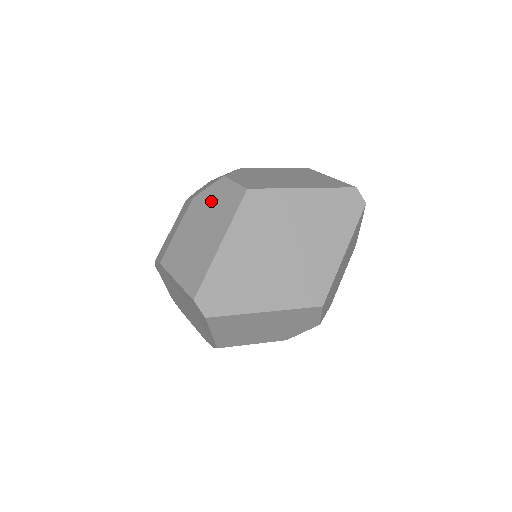
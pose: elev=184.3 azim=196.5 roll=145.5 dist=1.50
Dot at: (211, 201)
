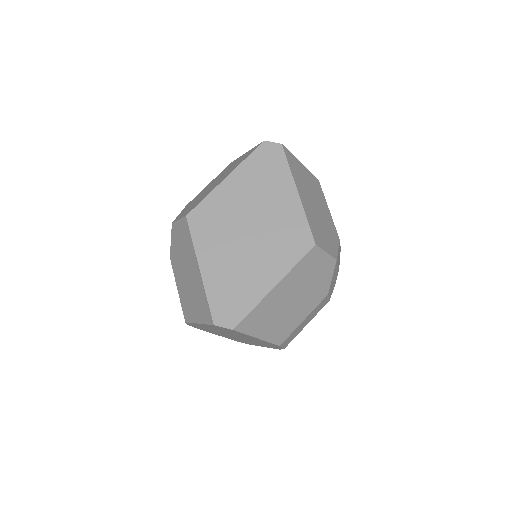
Dot at: (177, 248)
